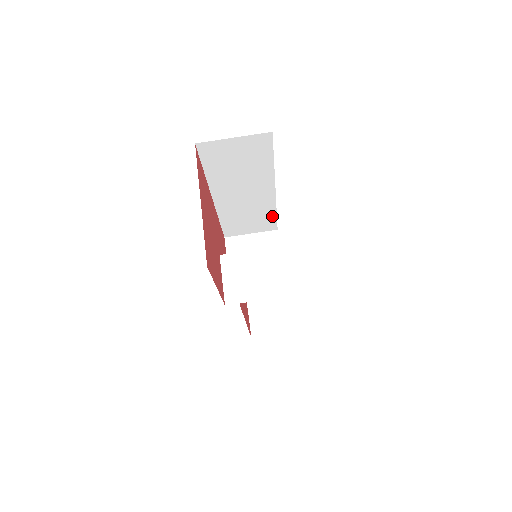
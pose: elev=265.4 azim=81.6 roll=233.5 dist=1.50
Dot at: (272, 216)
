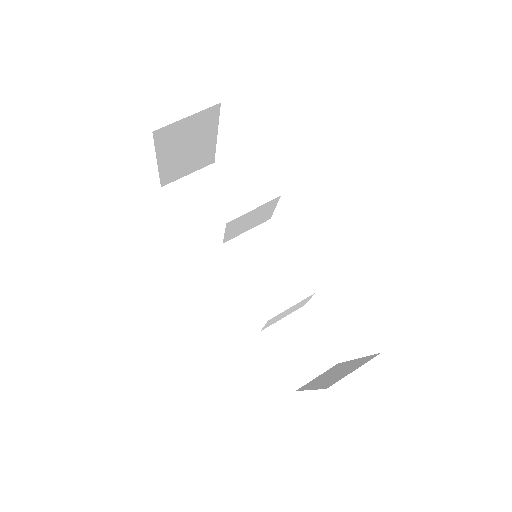
Dot at: occluded
